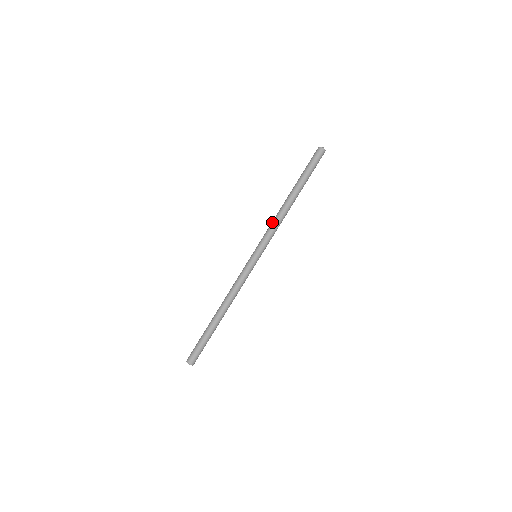
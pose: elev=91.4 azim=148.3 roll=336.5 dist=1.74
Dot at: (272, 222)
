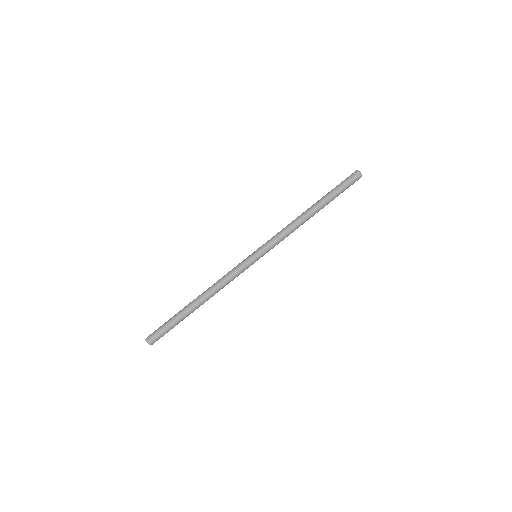
Dot at: (286, 229)
